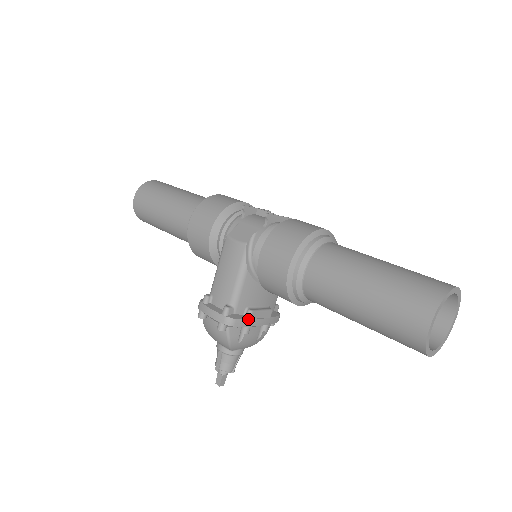
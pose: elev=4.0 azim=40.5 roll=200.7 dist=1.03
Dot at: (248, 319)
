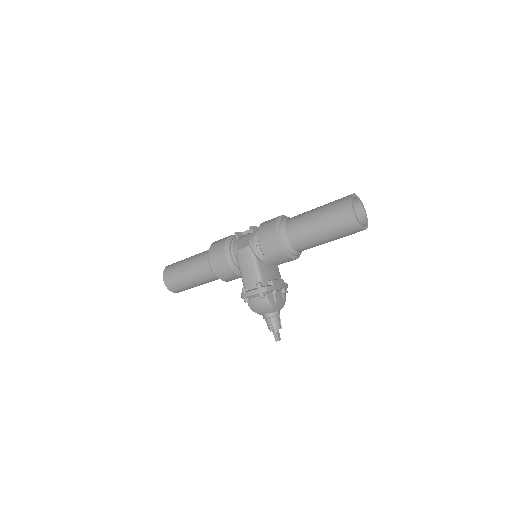
Dot at: (272, 285)
